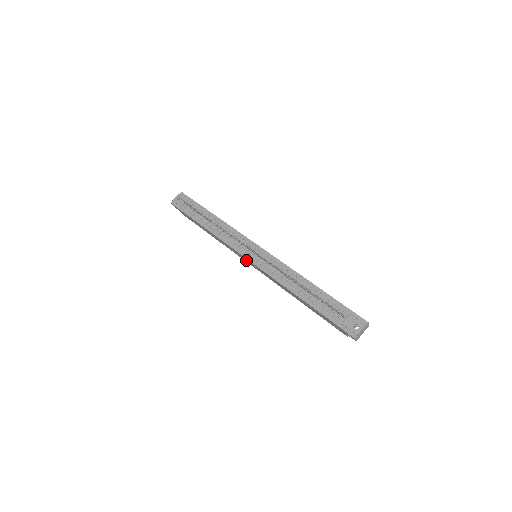
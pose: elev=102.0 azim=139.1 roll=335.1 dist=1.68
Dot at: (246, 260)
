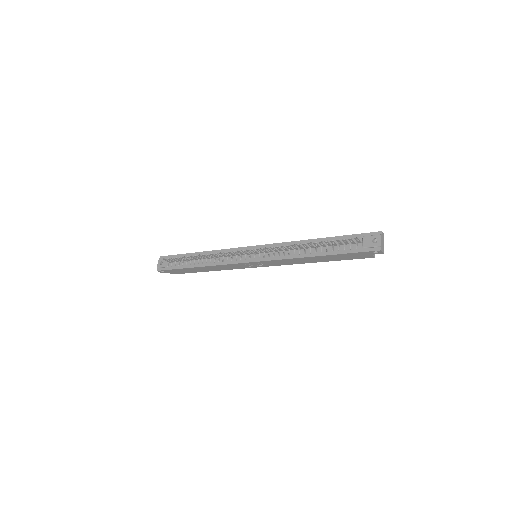
Dot at: (250, 265)
